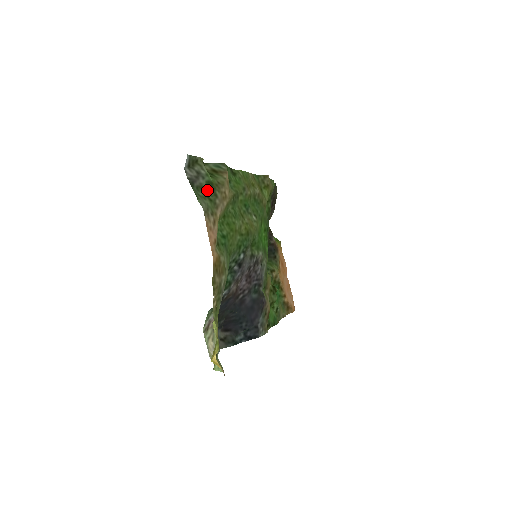
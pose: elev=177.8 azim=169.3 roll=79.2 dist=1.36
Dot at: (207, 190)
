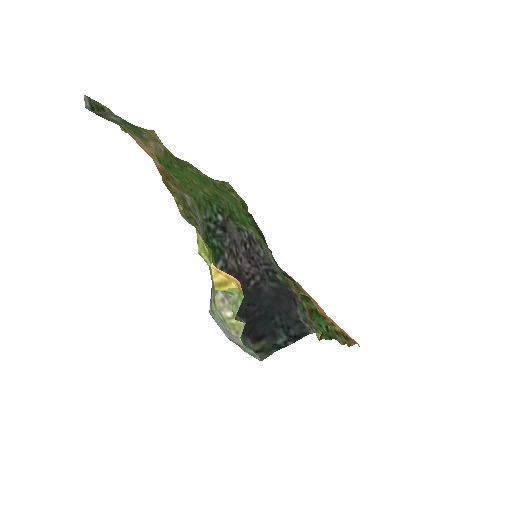
Dot at: (125, 126)
